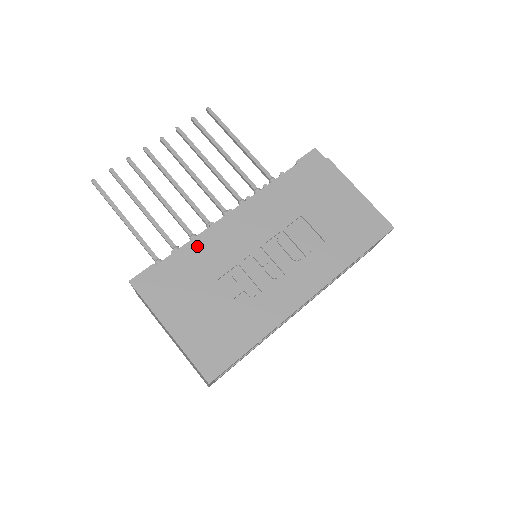
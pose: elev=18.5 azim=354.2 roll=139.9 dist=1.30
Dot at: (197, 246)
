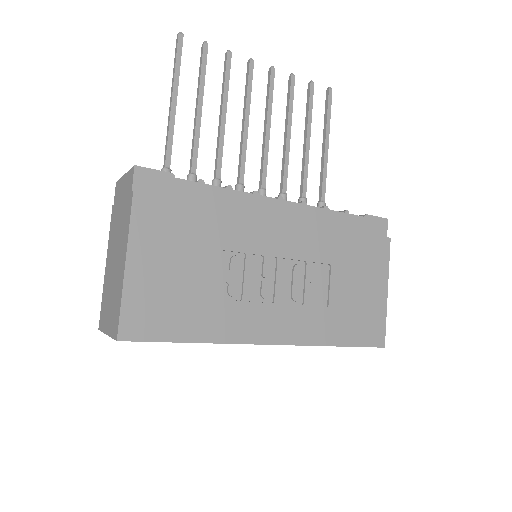
Dot at: (226, 199)
